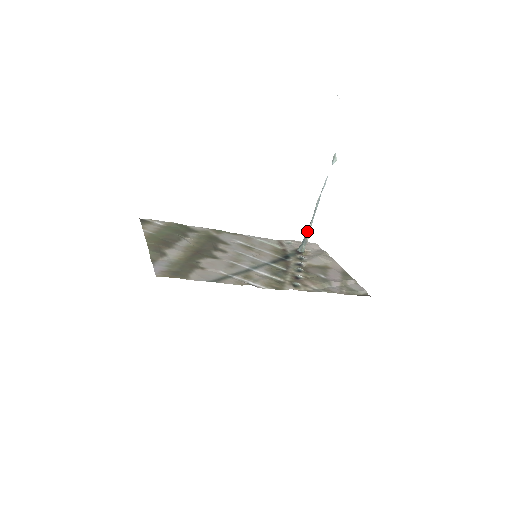
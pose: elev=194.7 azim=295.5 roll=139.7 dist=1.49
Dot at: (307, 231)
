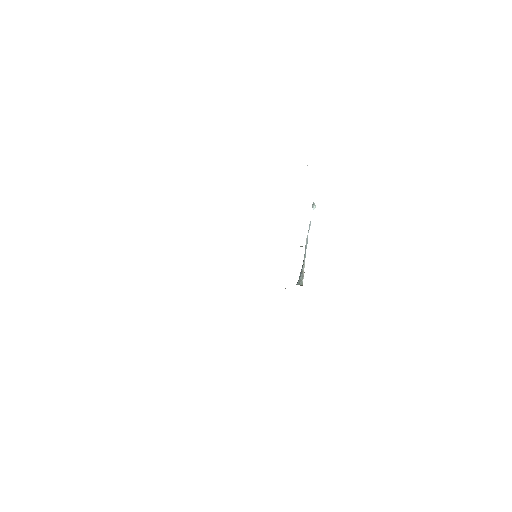
Dot at: (302, 267)
